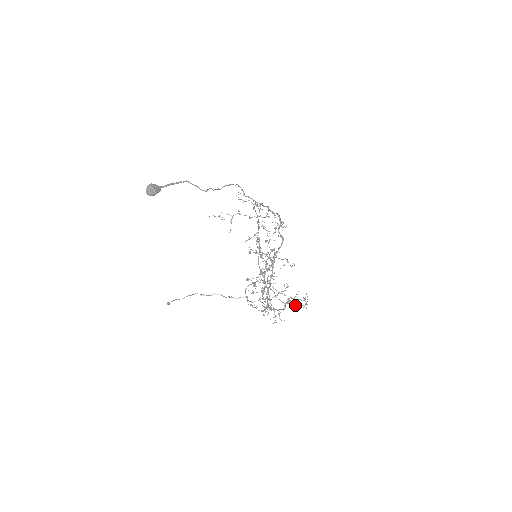
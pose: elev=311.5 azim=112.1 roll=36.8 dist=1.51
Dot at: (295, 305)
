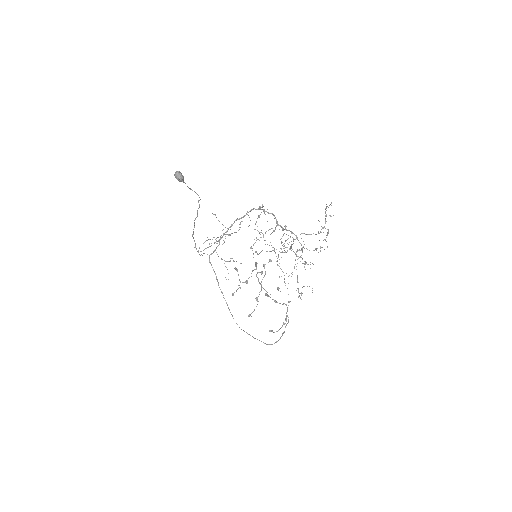
Dot at: occluded
